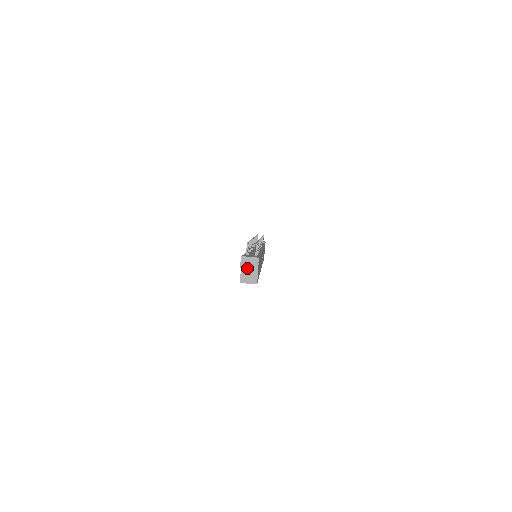
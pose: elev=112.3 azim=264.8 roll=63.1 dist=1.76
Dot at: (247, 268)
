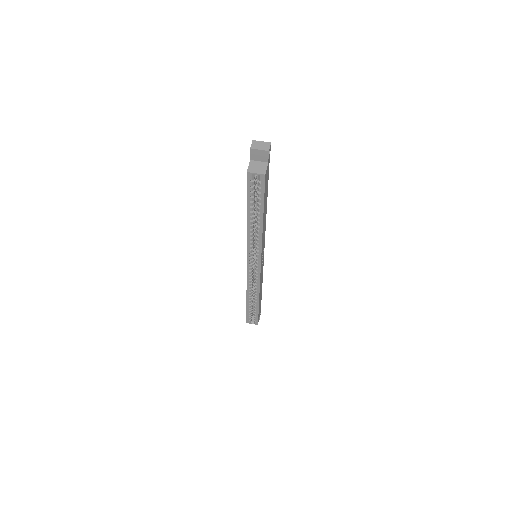
Dot at: (258, 149)
